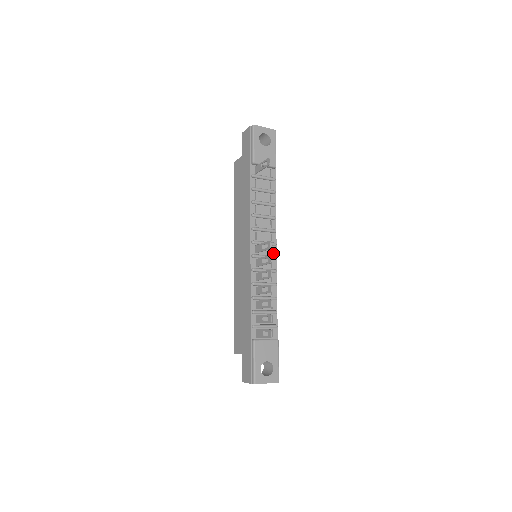
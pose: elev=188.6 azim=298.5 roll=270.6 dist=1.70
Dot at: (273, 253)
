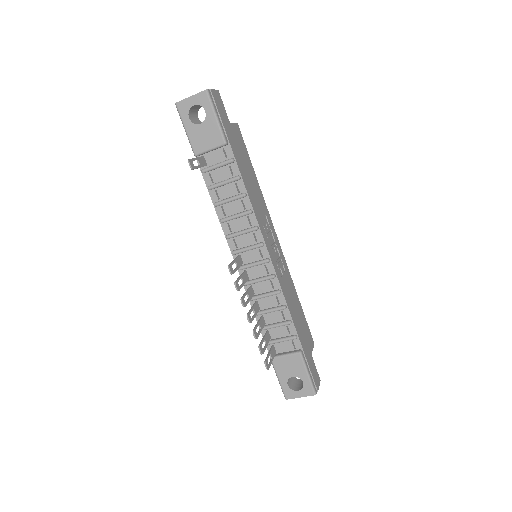
Dot at: (264, 255)
